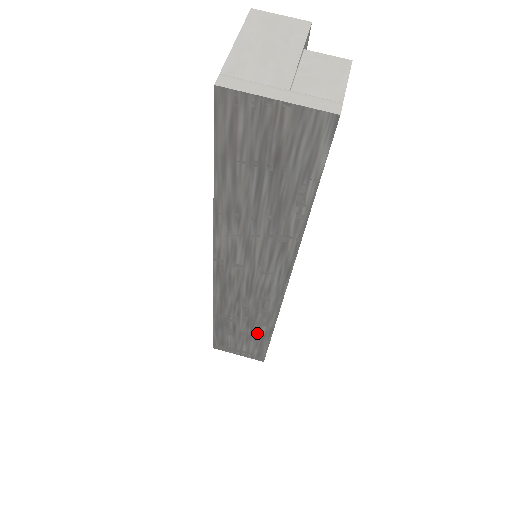
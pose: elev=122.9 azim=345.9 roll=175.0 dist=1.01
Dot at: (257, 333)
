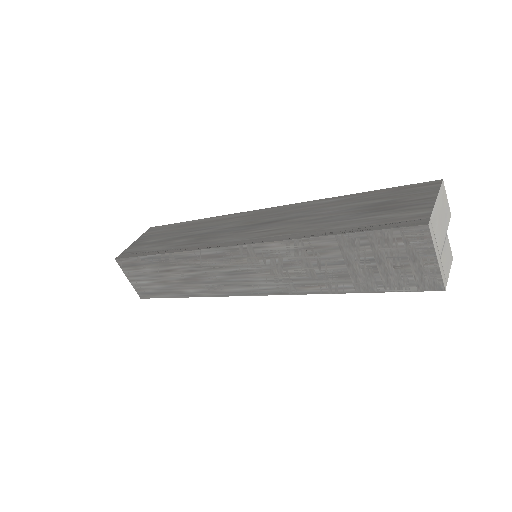
Dot at: (179, 287)
